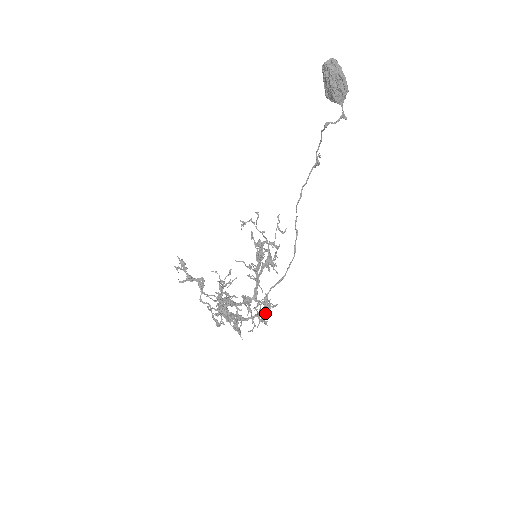
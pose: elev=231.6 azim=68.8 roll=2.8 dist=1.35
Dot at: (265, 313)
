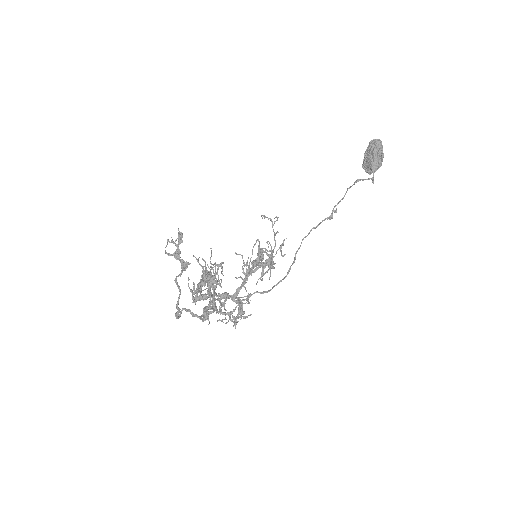
Dot at: occluded
